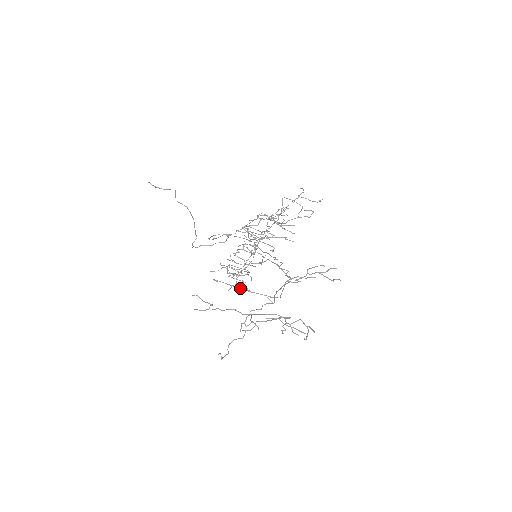
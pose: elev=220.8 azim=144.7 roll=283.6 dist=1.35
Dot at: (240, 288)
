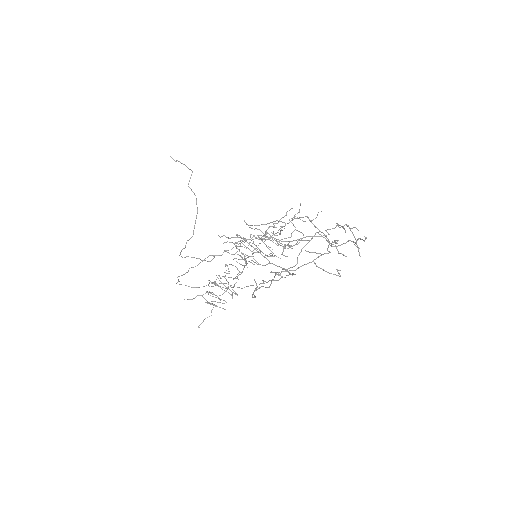
Dot at: (259, 252)
